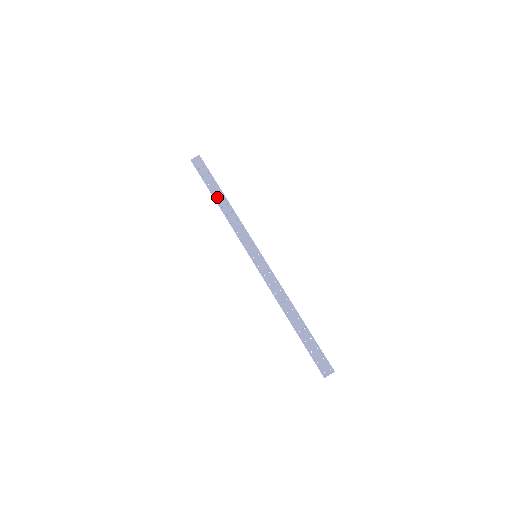
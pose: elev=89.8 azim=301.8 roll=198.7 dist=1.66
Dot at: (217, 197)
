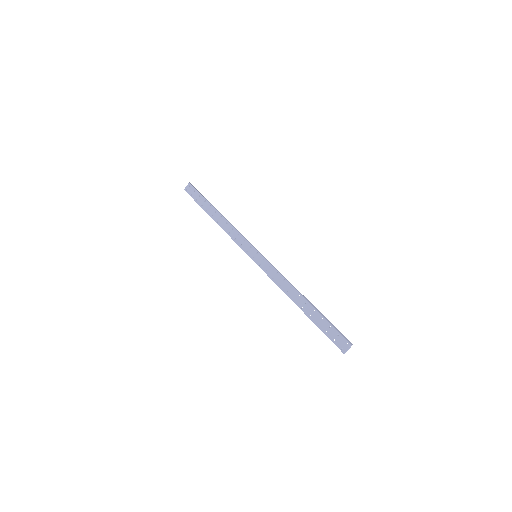
Dot at: (212, 214)
